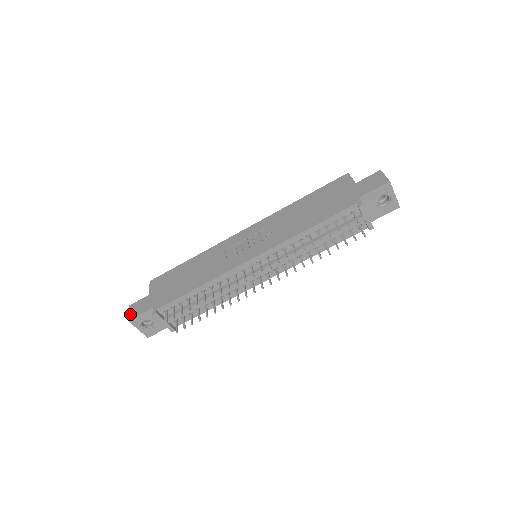
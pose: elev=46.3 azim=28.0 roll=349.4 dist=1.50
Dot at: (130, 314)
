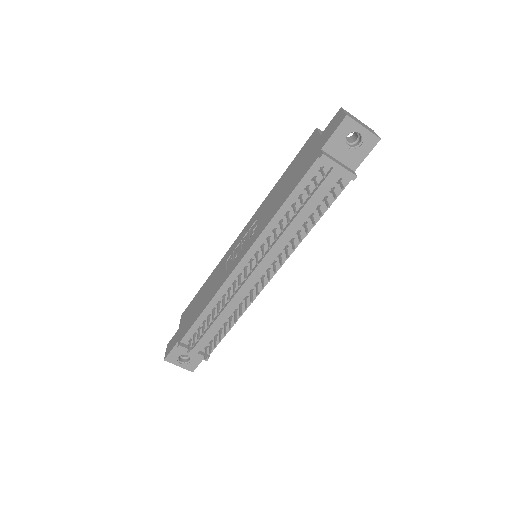
Dot at: (166, 353)
